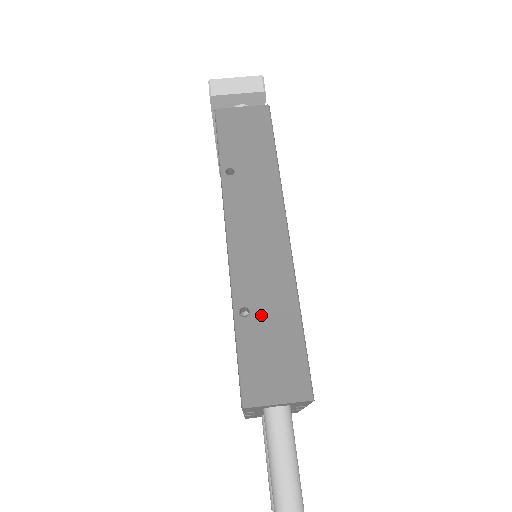
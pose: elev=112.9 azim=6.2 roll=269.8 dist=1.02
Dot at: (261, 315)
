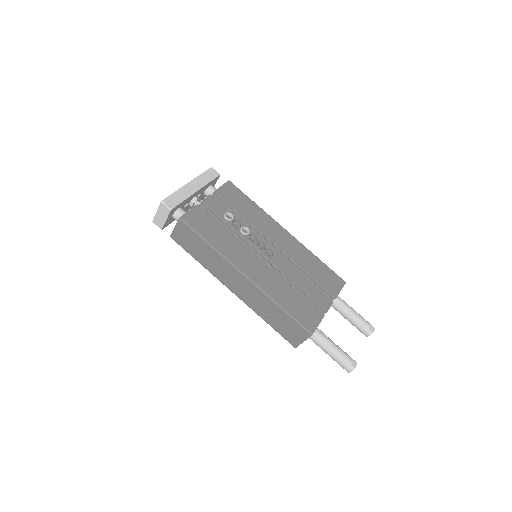
Dot at: (270, 315)
